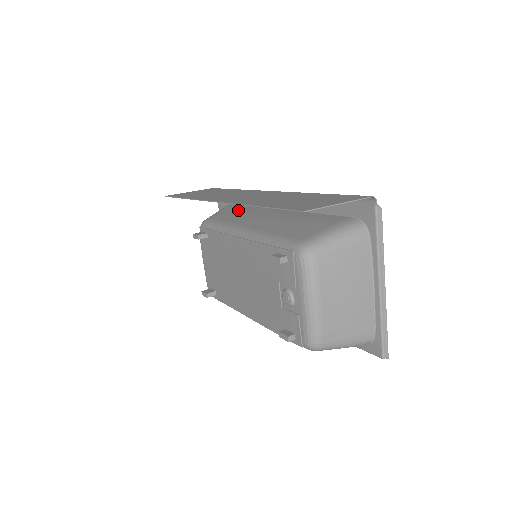
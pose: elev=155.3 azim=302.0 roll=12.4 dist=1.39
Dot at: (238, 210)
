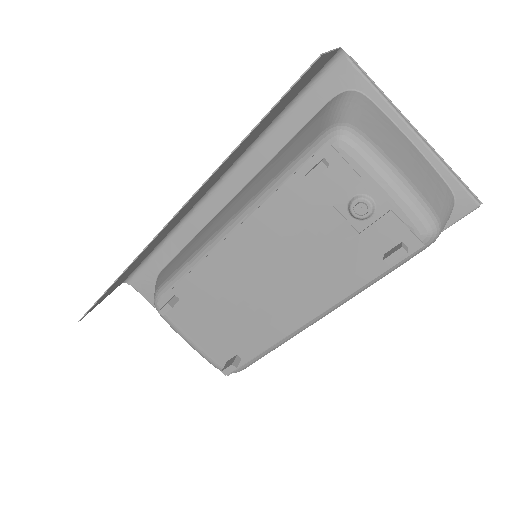
Dot at: (182, 252)
